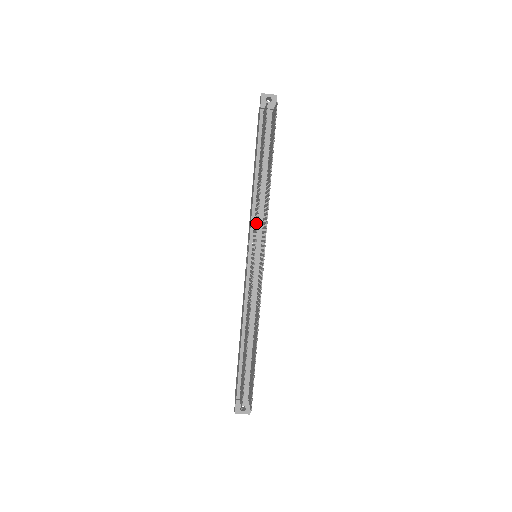
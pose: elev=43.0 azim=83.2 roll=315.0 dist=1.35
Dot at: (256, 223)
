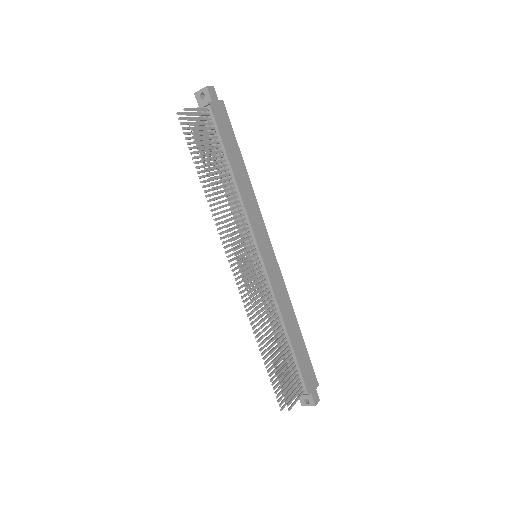
Dot at: occluded
